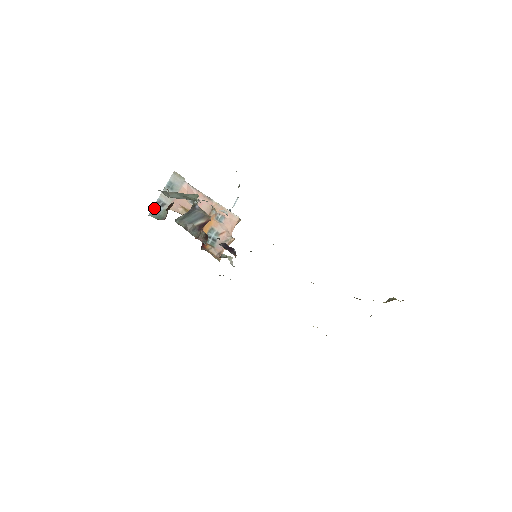
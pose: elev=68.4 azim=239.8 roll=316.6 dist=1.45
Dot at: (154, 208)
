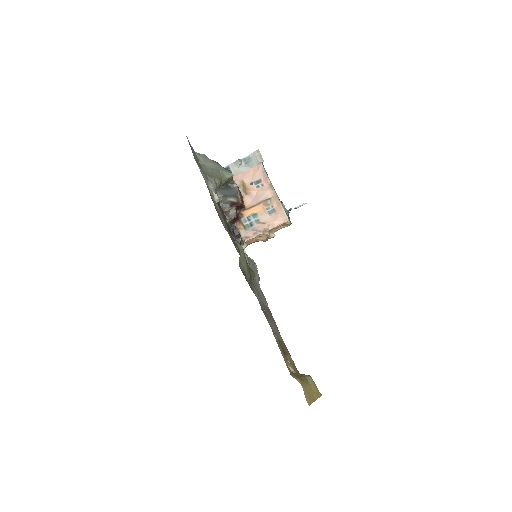
Dot at: occluded
